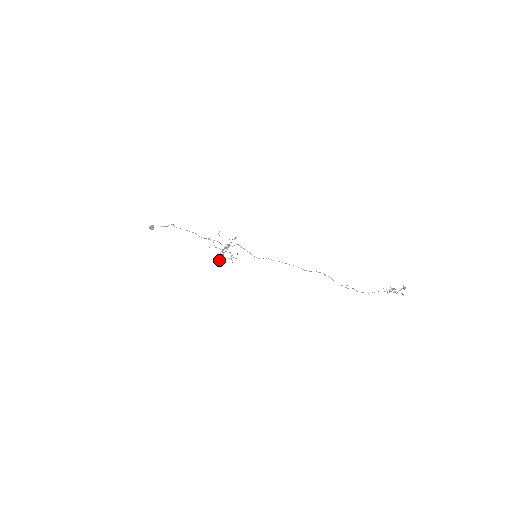
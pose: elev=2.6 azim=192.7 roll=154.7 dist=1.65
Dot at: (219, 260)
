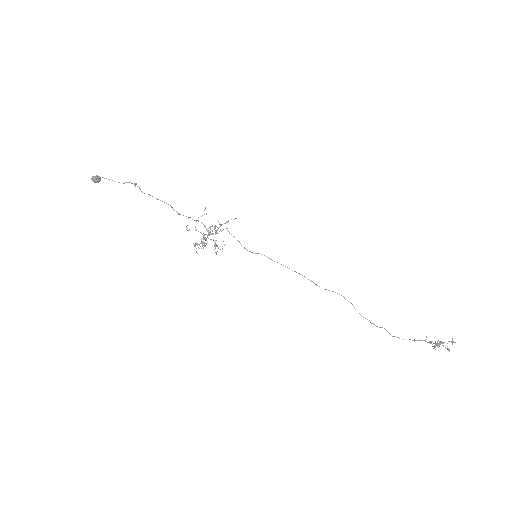
Dot at: (196, 248)
